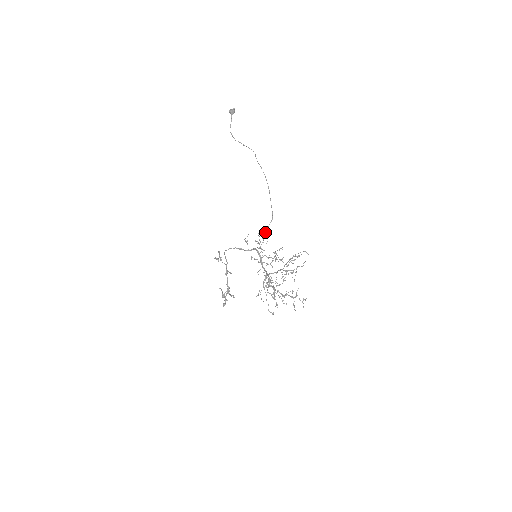
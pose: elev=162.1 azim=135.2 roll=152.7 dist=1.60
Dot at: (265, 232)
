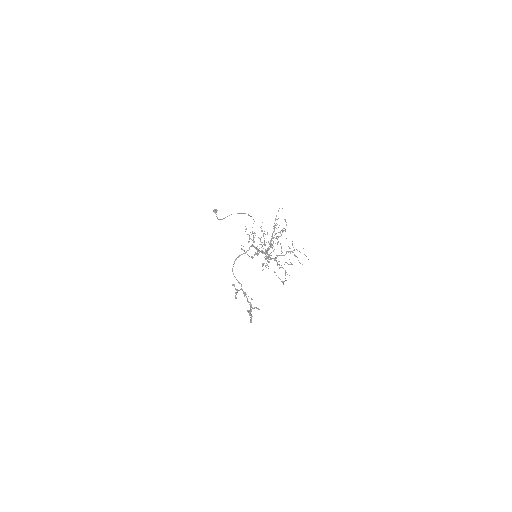
Dot at: occluded
